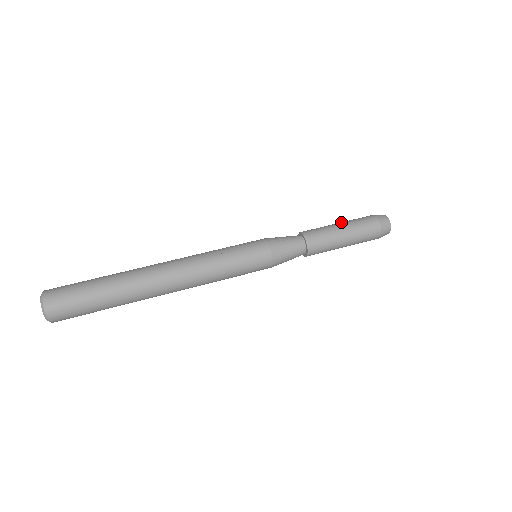
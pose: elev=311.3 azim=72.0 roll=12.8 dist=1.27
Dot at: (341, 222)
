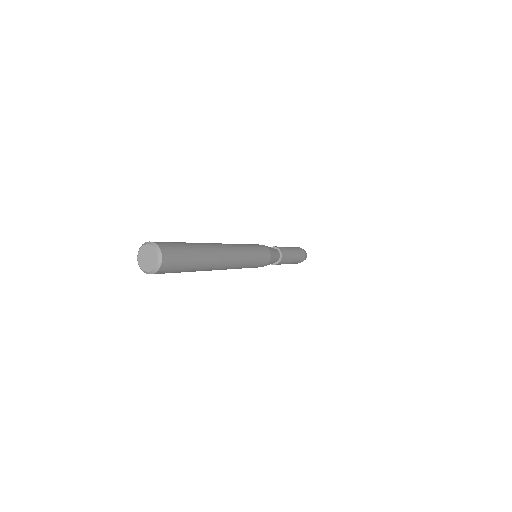
Dot at: occluded
